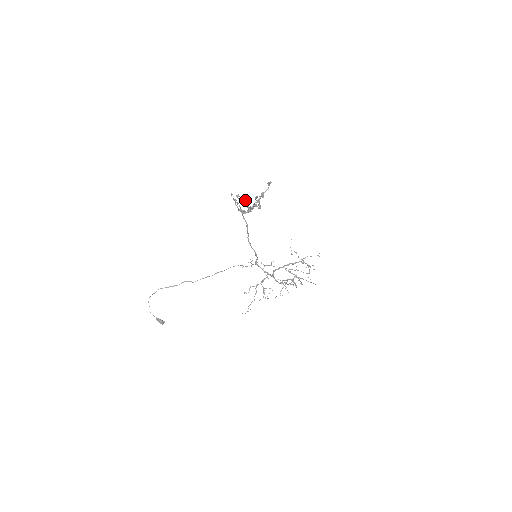
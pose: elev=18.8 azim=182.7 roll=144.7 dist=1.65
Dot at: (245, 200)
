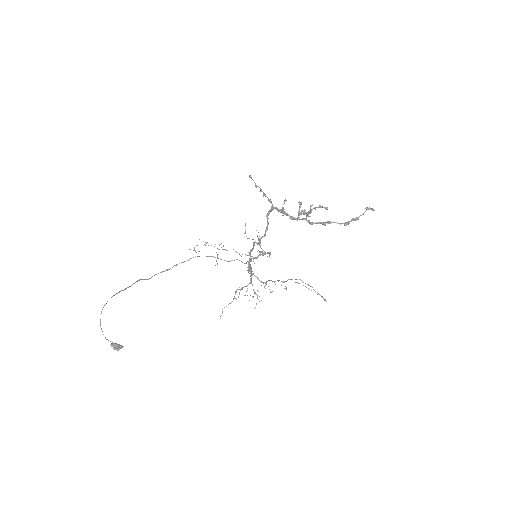
Dot at: occluded
